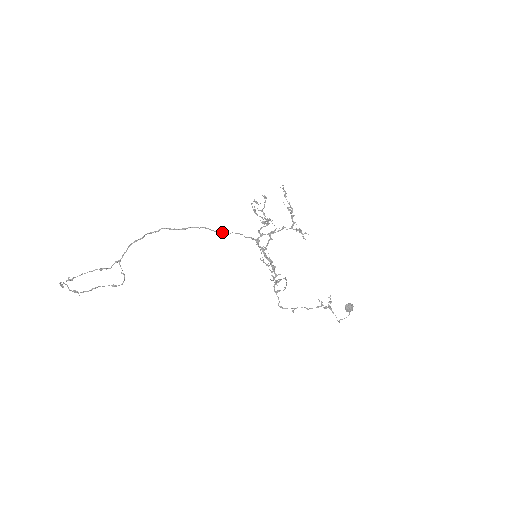
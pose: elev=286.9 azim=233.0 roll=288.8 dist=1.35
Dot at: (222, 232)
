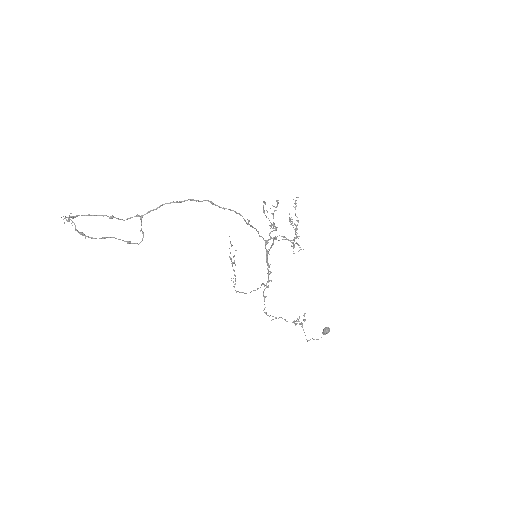
Dot at: (249, 224)
